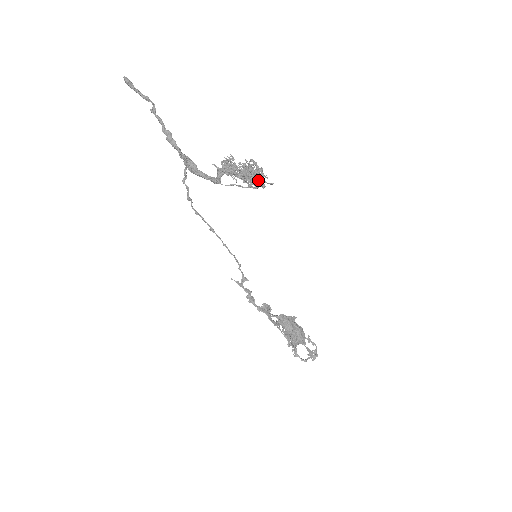
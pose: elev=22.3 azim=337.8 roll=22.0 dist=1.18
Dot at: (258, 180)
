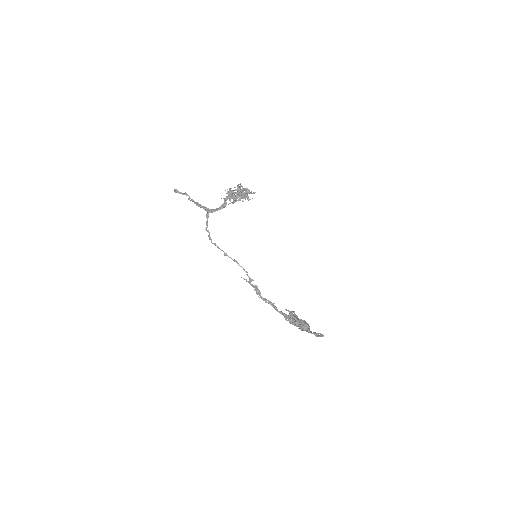
Dot at: occluded
